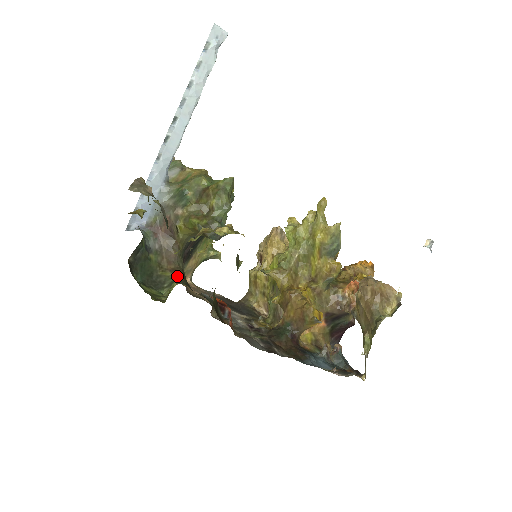
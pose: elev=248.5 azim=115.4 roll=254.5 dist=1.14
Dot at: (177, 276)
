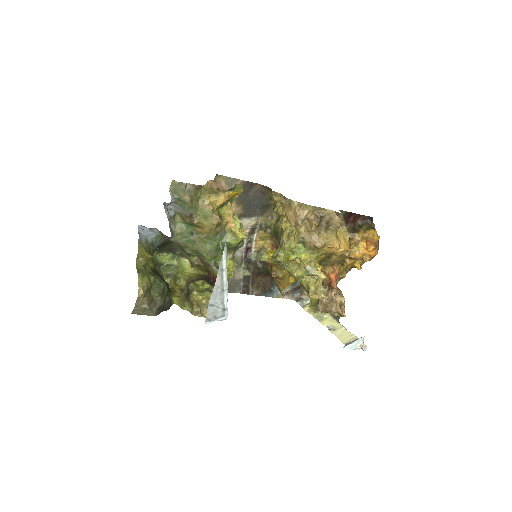
Dot at: occluded
